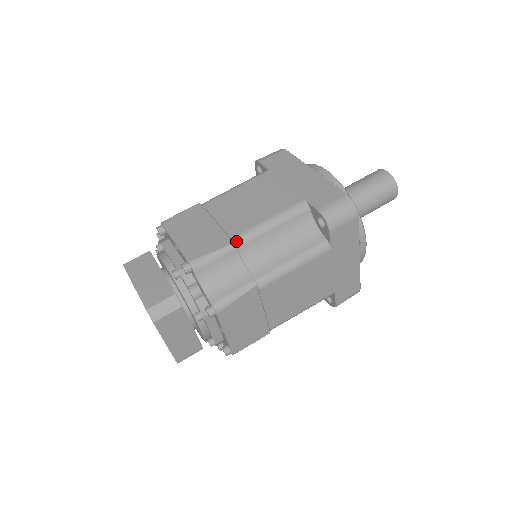
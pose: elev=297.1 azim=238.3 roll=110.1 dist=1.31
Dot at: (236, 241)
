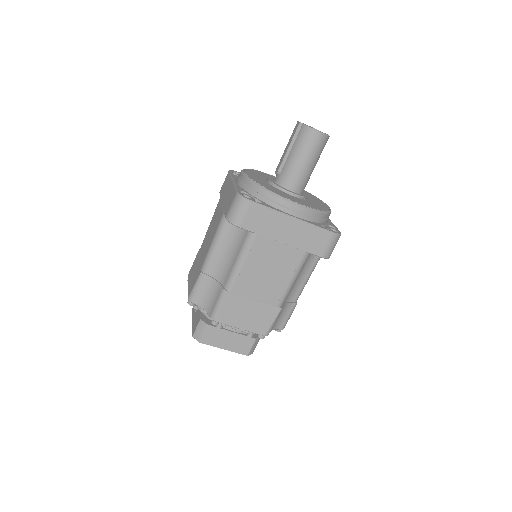
Dot at: (281, 306)
